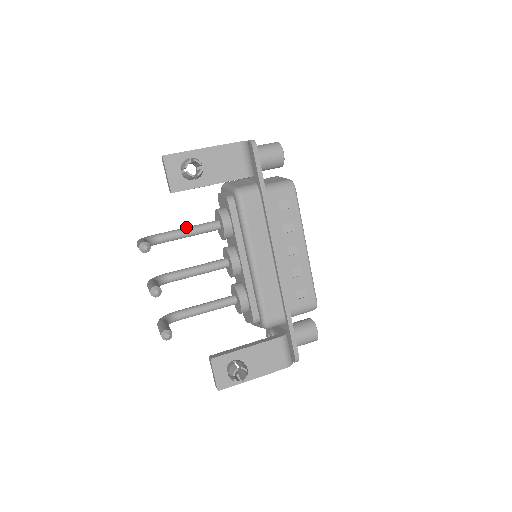
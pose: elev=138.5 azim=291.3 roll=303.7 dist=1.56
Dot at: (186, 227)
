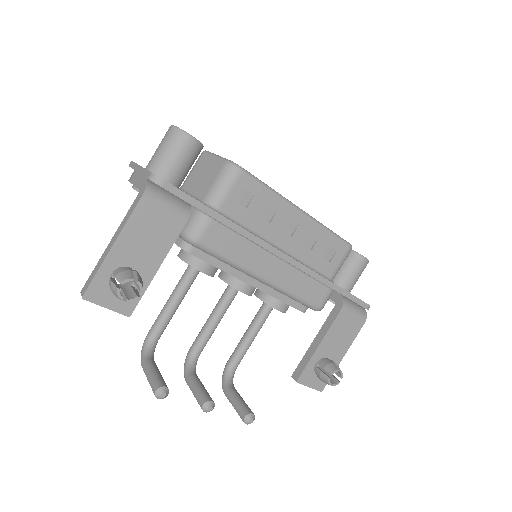
Dot at: (168, 301)
